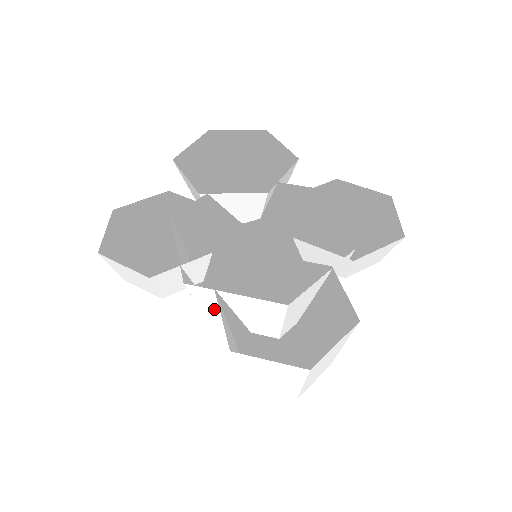
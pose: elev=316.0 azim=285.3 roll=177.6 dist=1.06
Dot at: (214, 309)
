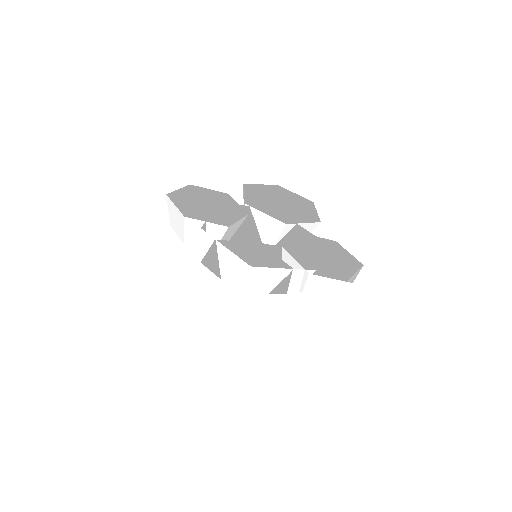
Dot at: occluded
